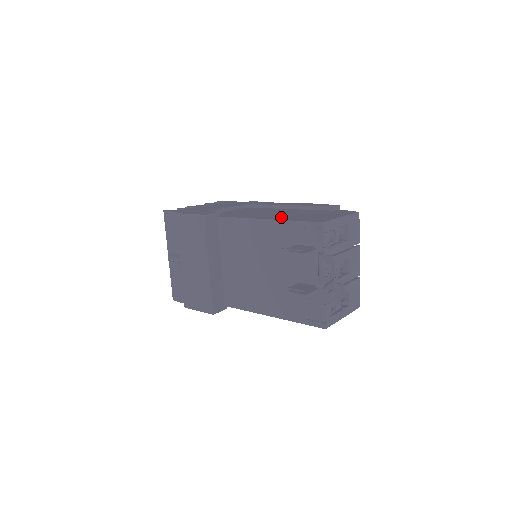
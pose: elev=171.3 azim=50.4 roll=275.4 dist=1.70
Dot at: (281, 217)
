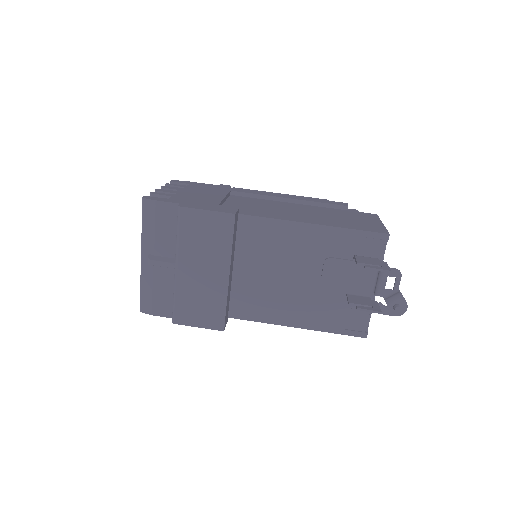
Dot at: (324, 221)
